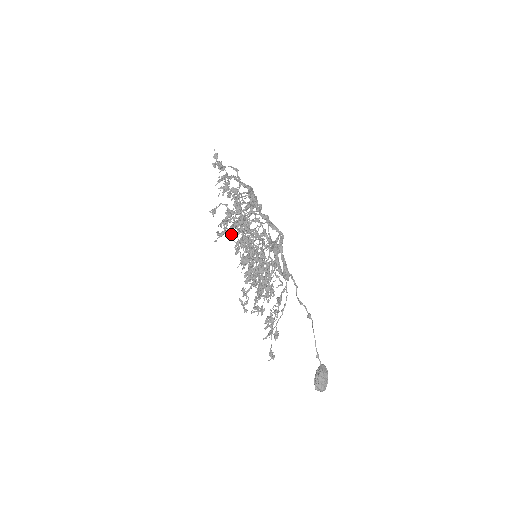
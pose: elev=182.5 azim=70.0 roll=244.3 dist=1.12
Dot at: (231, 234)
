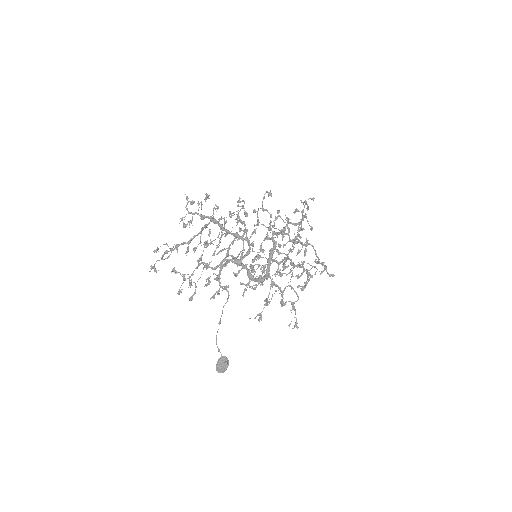
Dot at: (154, 269)
